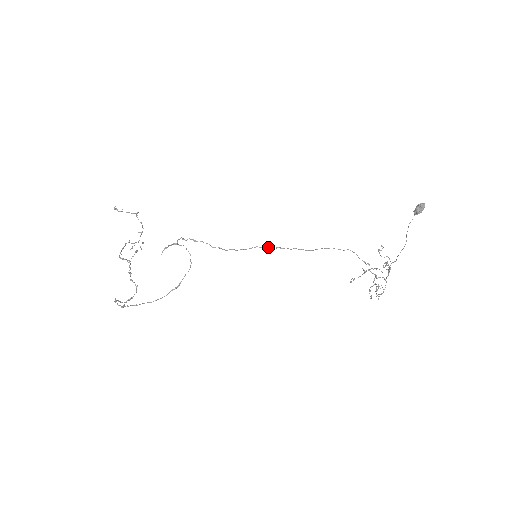
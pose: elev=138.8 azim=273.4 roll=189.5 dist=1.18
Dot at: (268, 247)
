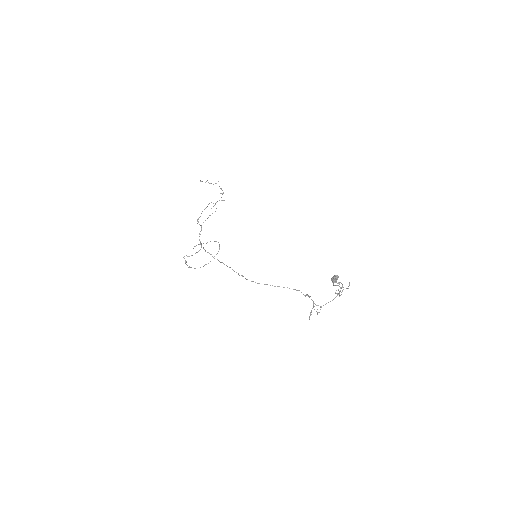
Dot at: (236, 272)
